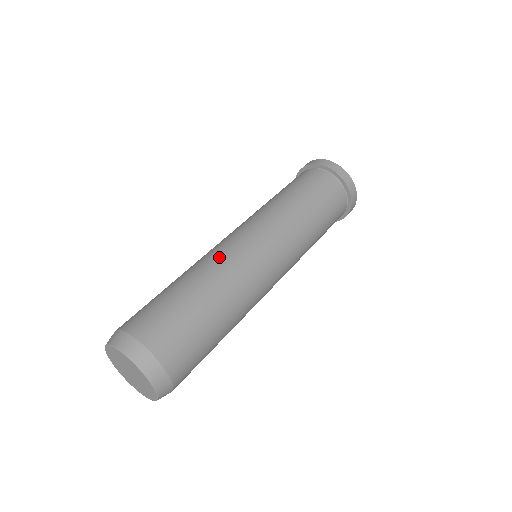
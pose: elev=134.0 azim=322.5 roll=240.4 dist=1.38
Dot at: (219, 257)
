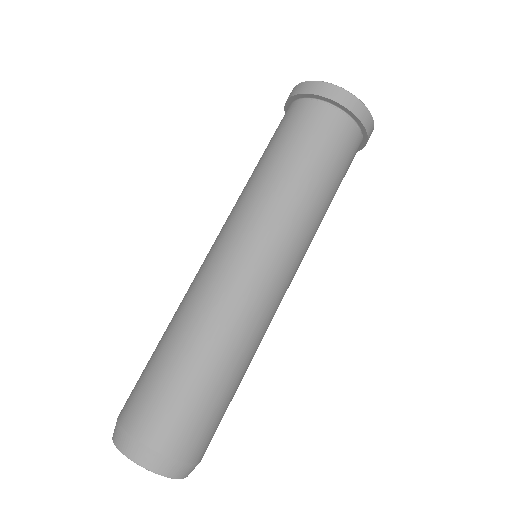
Dot at: (225, 305)
